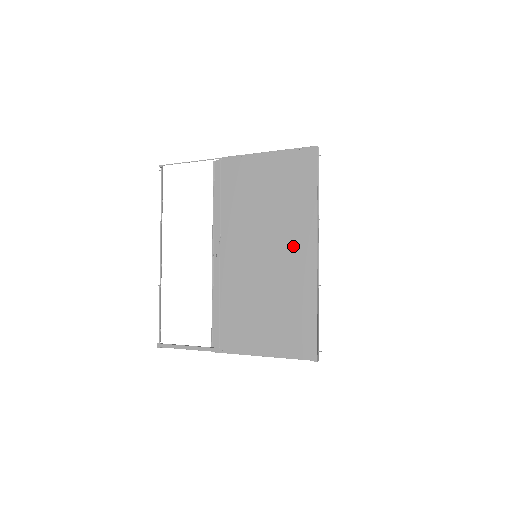
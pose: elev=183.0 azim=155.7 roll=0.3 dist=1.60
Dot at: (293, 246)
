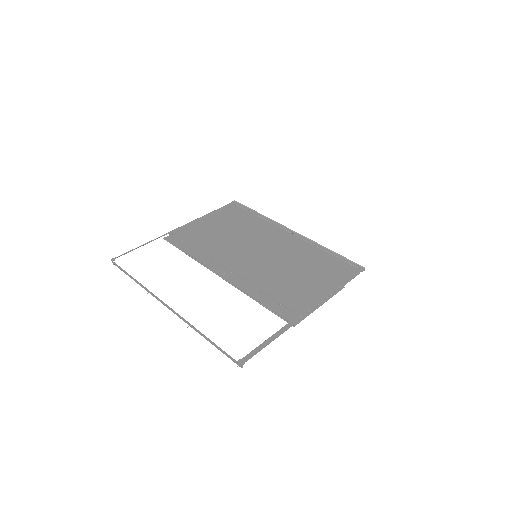
Dot at: (275, 237)
